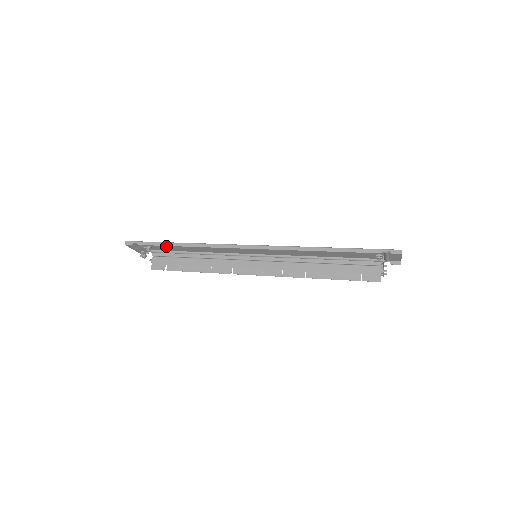
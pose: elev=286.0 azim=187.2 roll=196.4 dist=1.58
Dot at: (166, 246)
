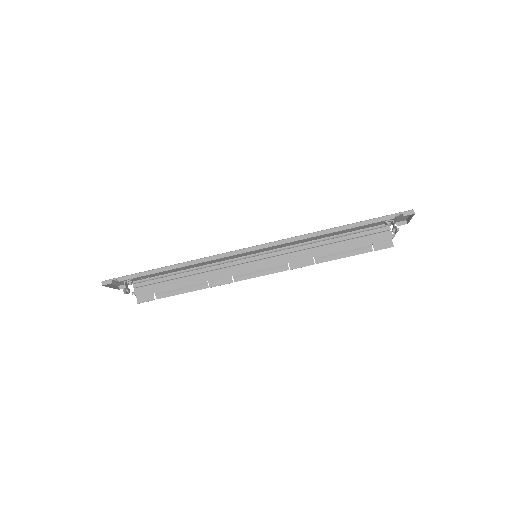
Dot at: occluded
